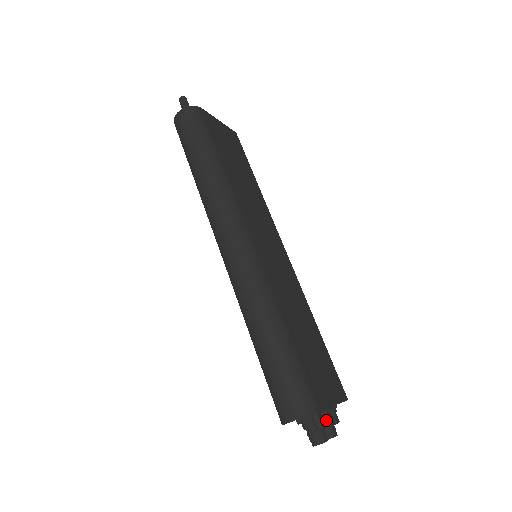
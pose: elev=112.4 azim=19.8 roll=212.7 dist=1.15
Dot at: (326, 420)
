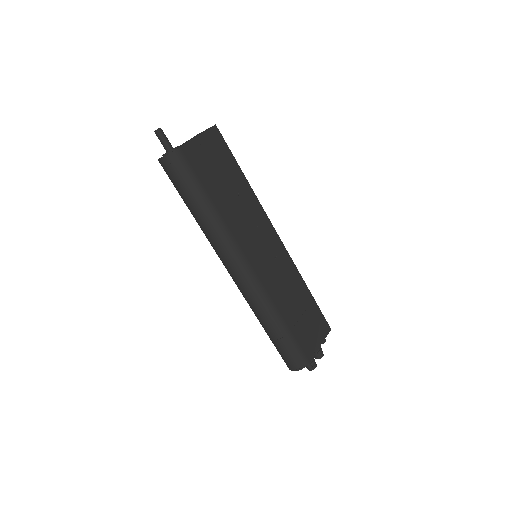
Dot at: occluded
